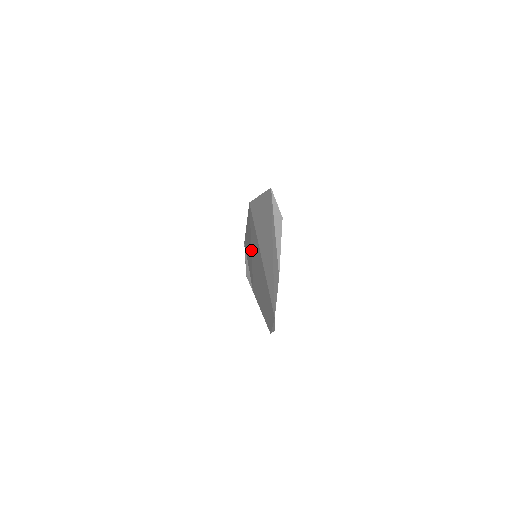
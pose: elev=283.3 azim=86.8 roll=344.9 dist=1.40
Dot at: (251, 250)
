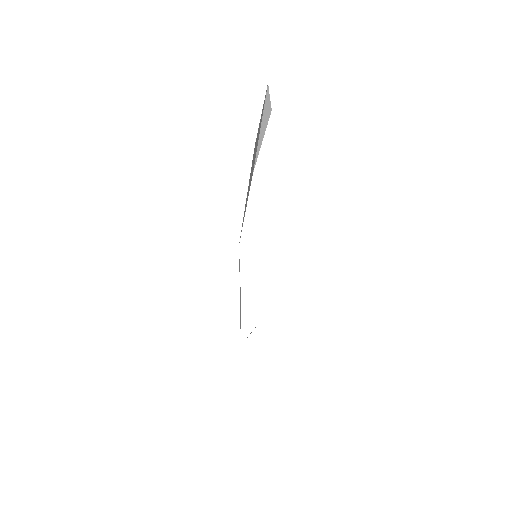
Dot at: occluded
